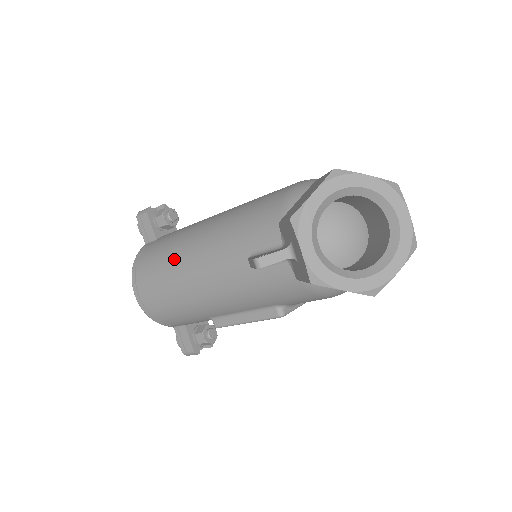
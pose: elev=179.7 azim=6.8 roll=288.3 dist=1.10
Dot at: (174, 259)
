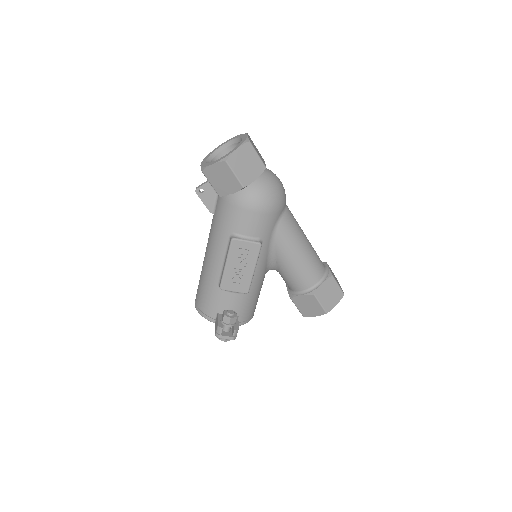
Dot at: occluded
